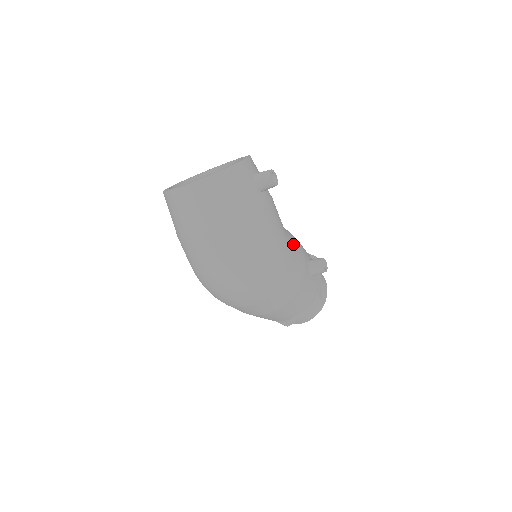
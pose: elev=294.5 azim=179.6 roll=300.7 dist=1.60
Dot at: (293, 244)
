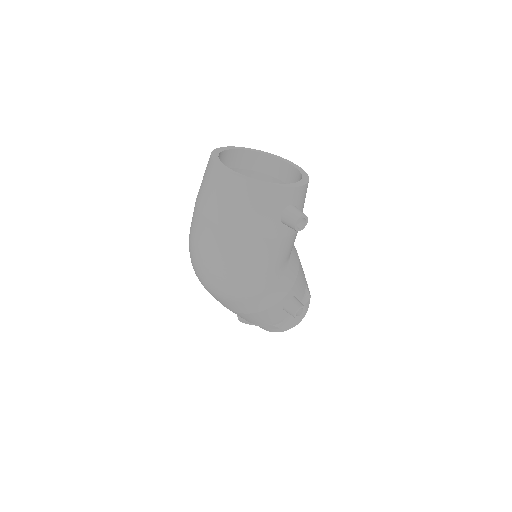
Dot at: (283, 279)
